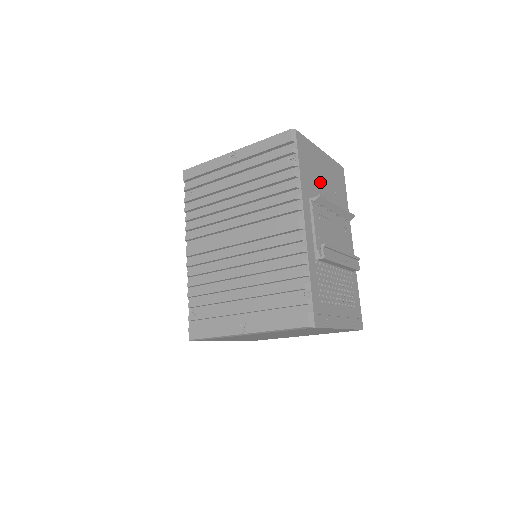
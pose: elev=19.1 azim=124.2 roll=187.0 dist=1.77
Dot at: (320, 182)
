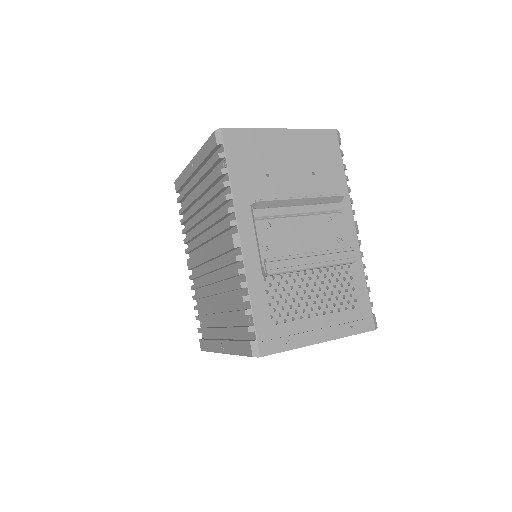
Dot at: (277, 173)
